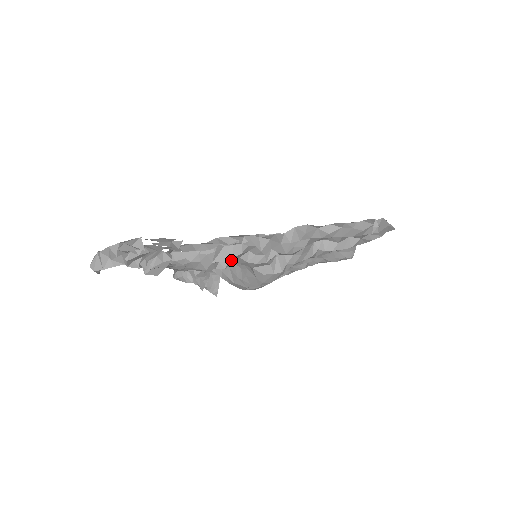
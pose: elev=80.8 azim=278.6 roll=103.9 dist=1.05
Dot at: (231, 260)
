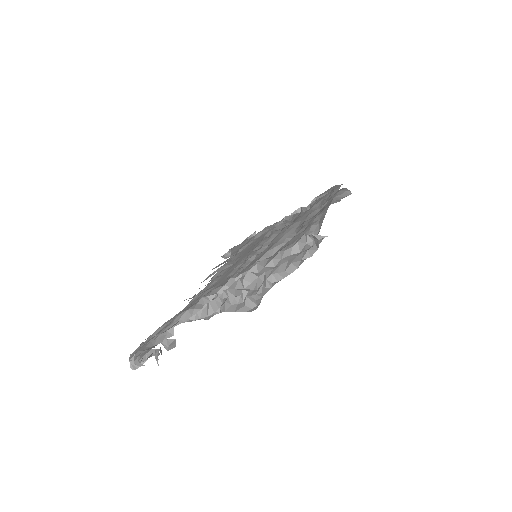
Dot at: (221, 306)
